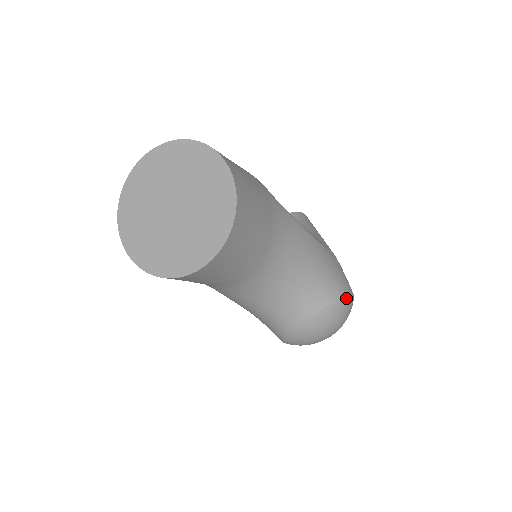
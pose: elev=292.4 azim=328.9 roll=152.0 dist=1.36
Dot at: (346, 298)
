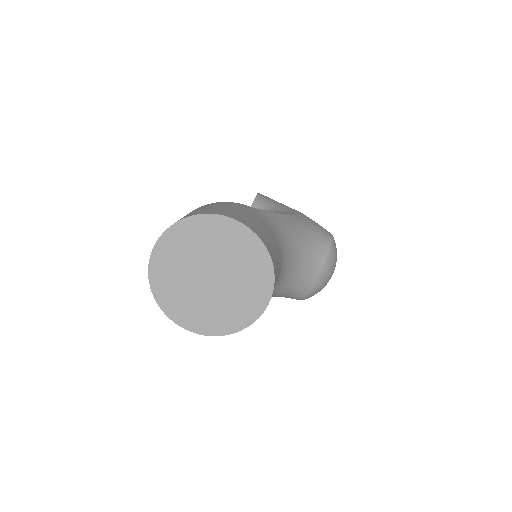
Dot at: (333, 242)
